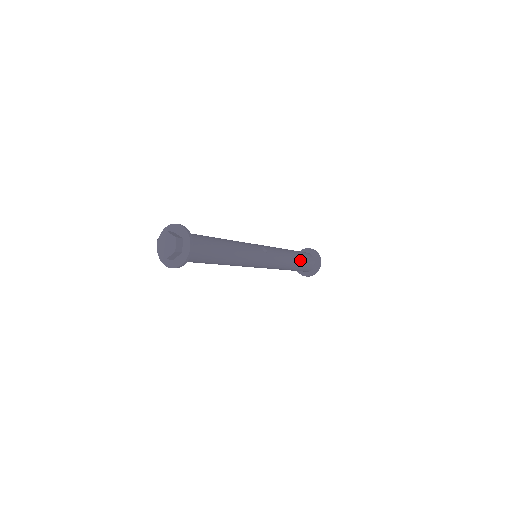
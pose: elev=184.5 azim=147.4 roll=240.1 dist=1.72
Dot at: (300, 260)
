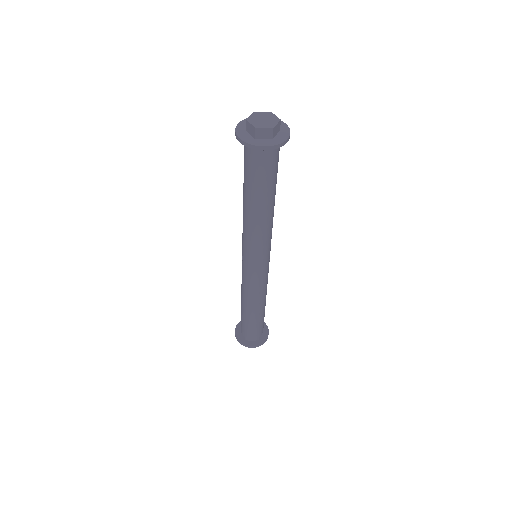
Dot at: (264, 313)
